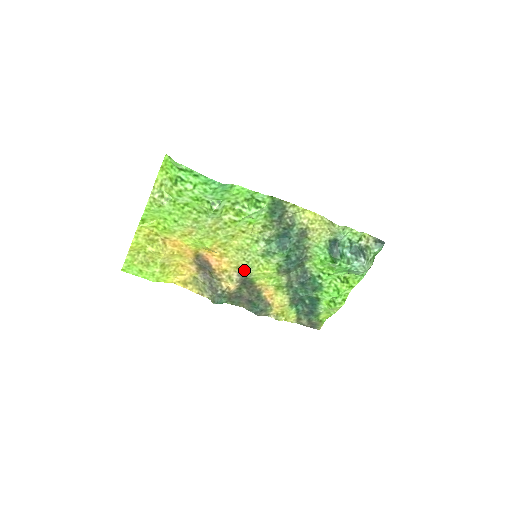
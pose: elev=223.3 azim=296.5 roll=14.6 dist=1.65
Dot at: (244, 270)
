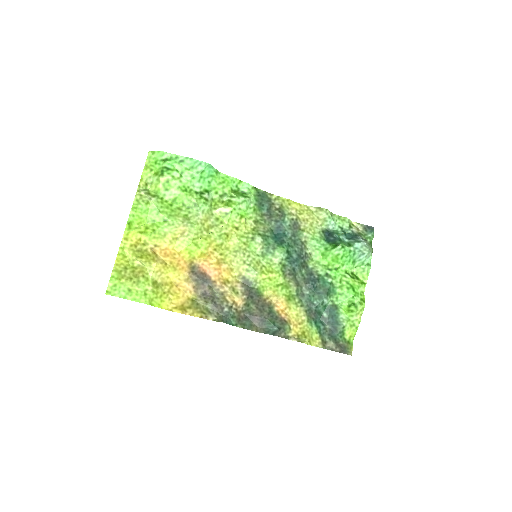
Dot at: (247, 278)
